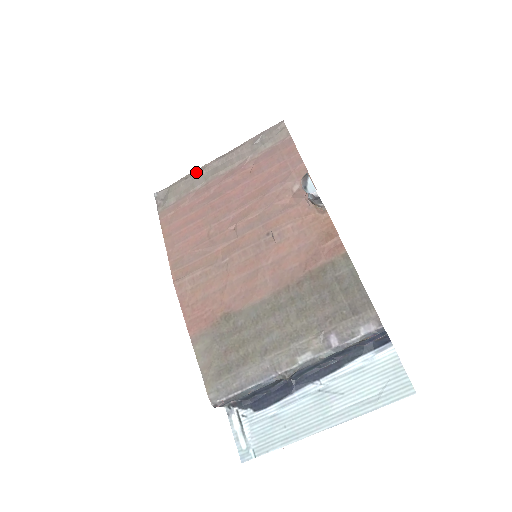
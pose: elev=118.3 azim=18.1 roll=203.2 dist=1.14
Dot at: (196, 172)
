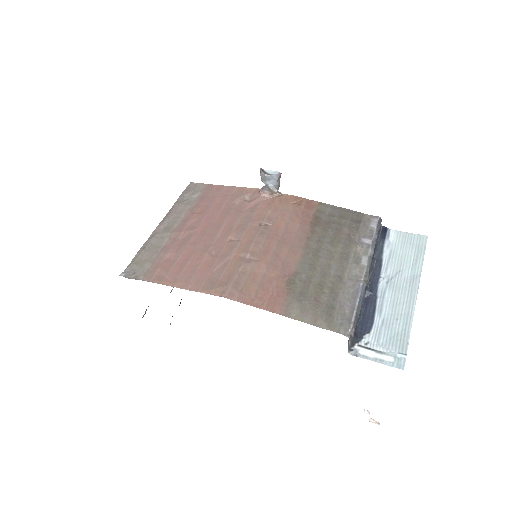
Dot at: (149, 240)
